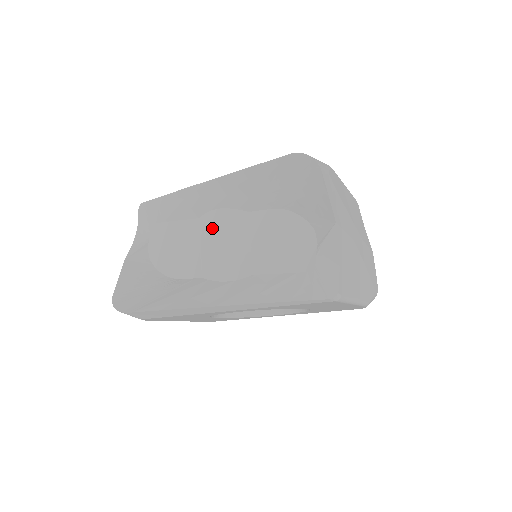
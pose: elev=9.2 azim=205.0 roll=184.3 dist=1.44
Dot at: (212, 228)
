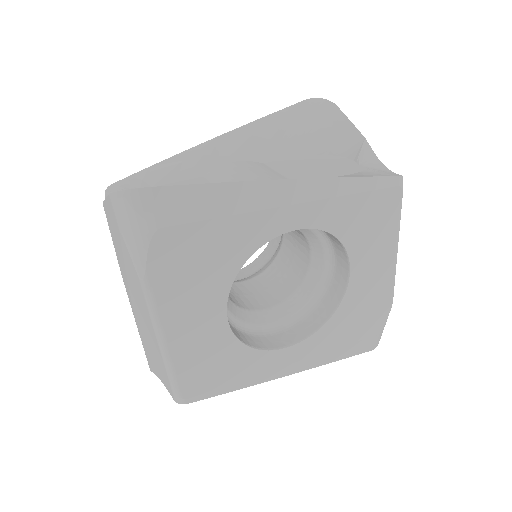
Dot at: (228, 172)
